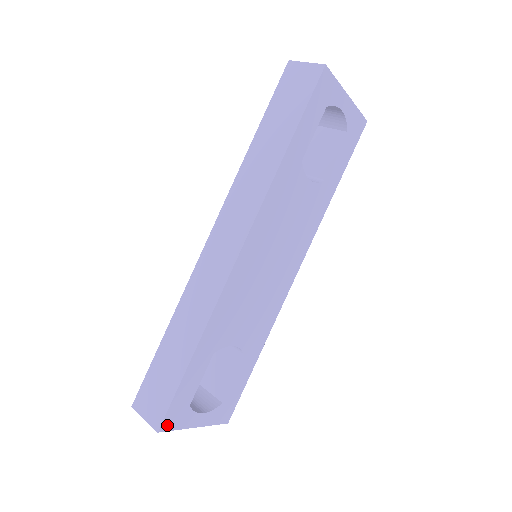
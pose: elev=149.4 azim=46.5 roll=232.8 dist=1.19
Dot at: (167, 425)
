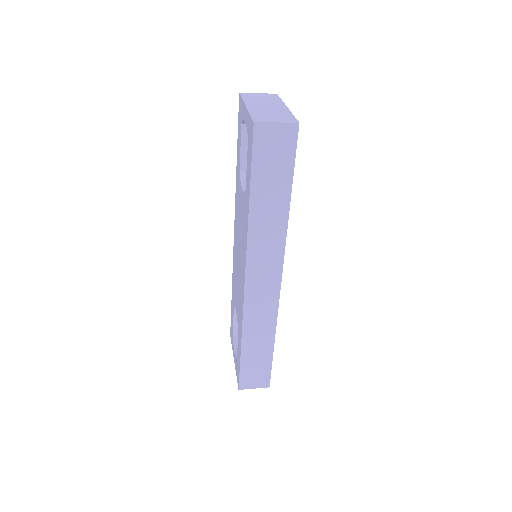
Dot at: occluded
